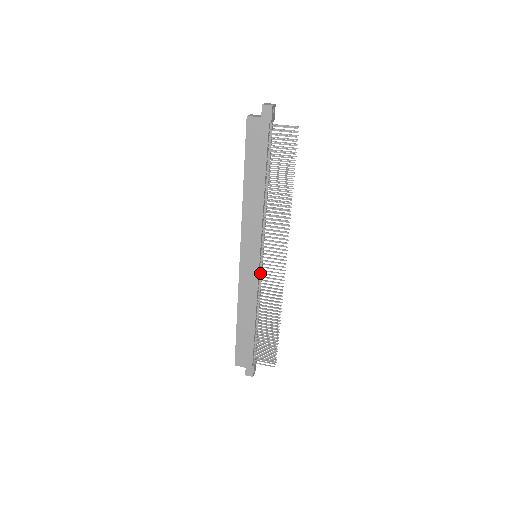
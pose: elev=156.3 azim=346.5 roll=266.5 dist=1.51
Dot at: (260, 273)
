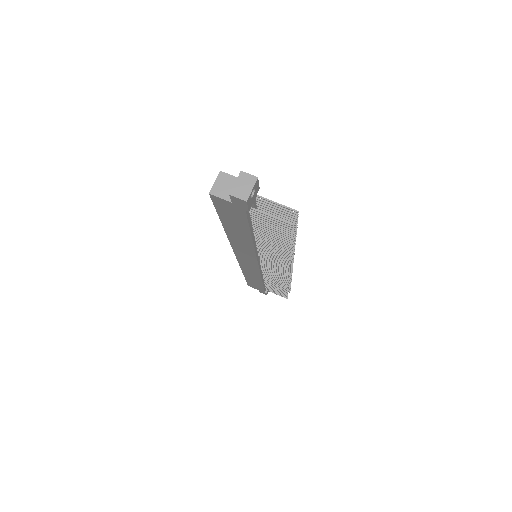
Dot at: (262, 268)
